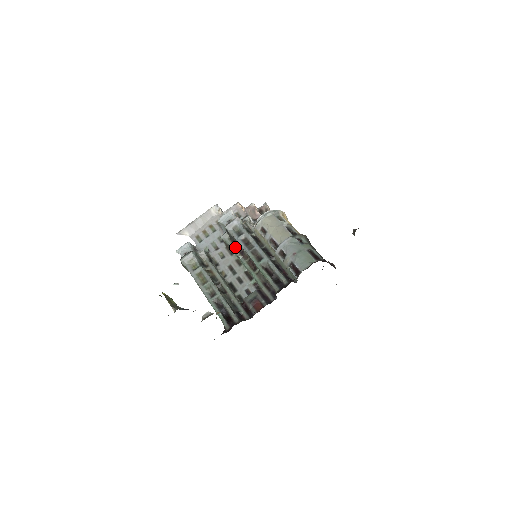
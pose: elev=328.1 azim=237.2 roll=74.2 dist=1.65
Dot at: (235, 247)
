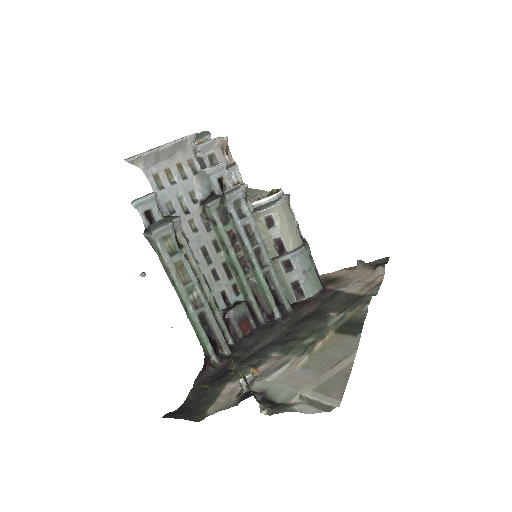
Dot at: (225, 227)
